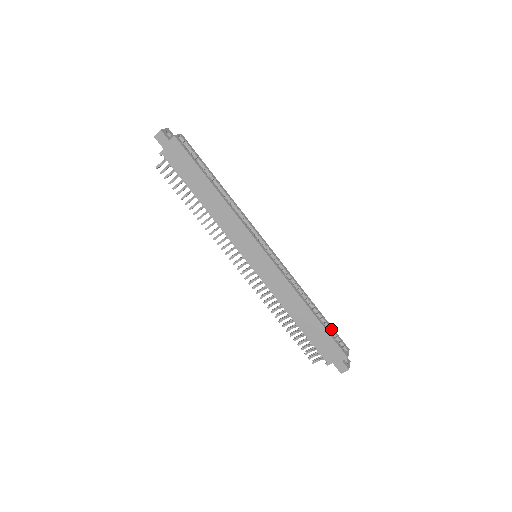
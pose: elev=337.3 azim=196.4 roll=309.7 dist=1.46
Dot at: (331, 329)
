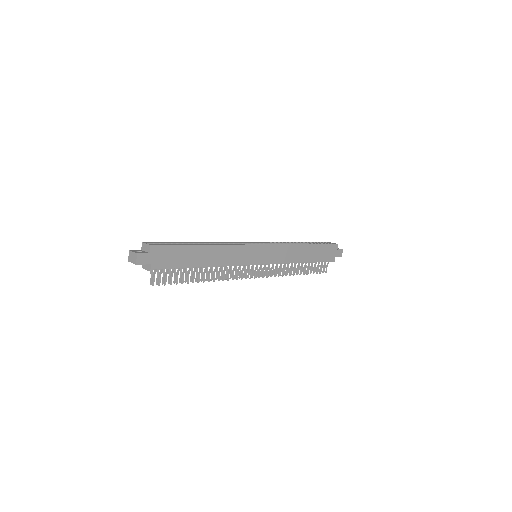
Dot at: occluded
